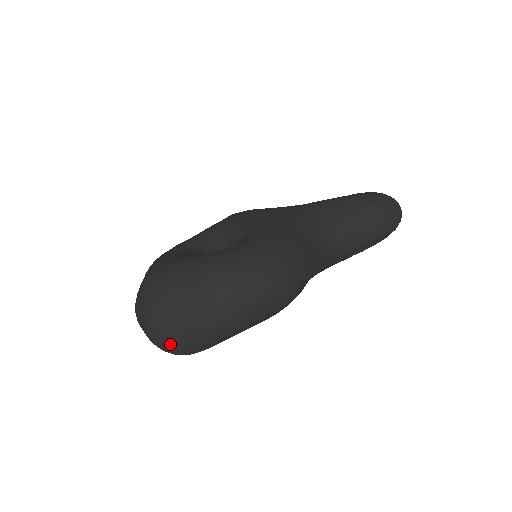
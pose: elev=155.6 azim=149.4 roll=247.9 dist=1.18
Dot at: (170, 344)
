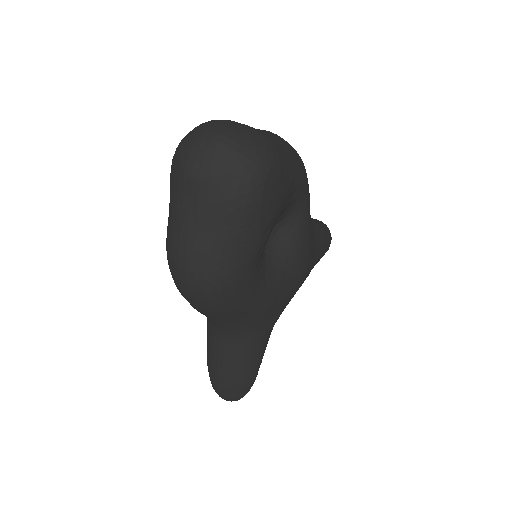
Dot at: (241, 138)
